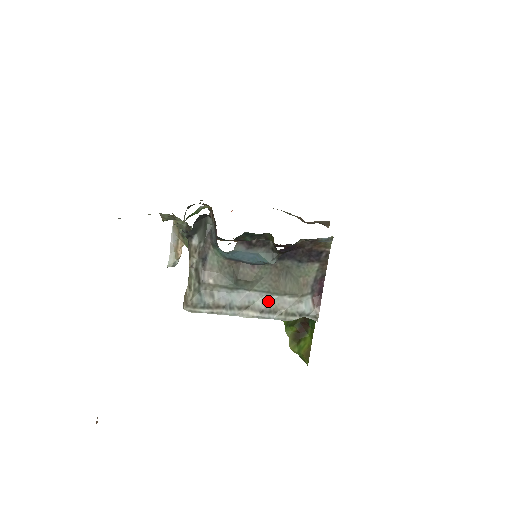
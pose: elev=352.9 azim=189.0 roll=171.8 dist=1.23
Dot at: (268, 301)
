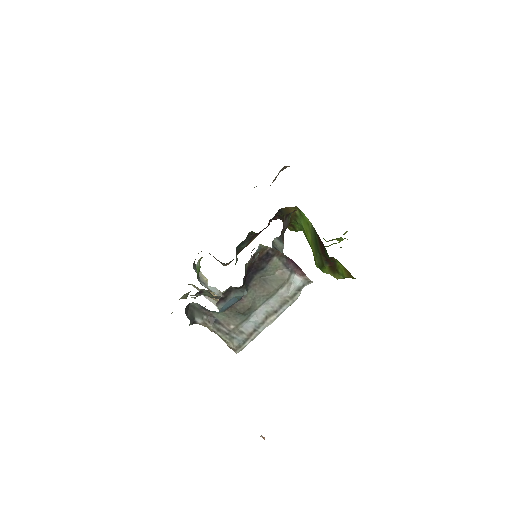
Dot at: (273, 303)
